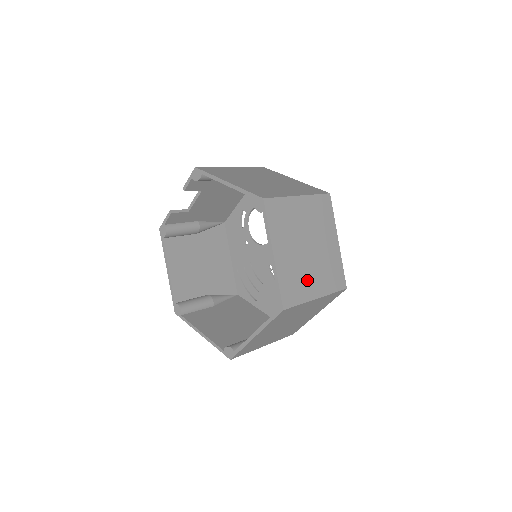
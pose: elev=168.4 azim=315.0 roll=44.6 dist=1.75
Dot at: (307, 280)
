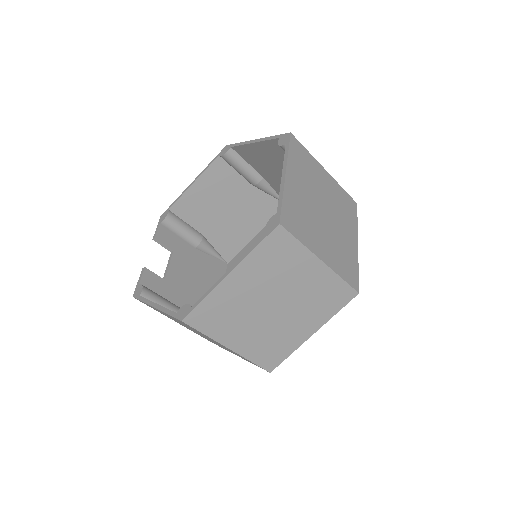
Dot at: occluded
